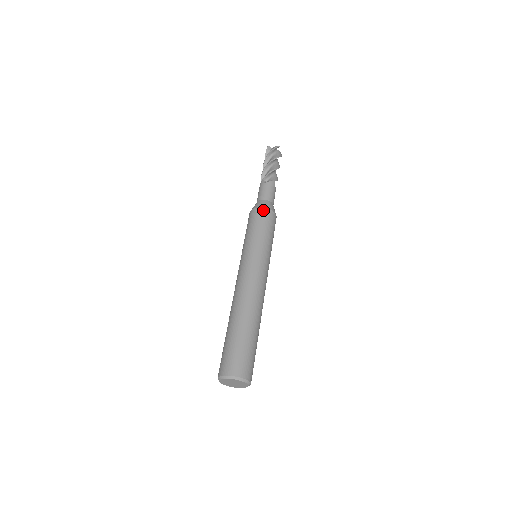
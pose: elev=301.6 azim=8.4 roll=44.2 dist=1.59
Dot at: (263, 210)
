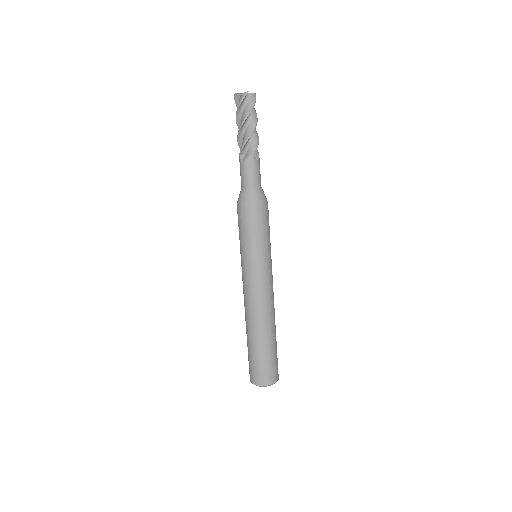
Dot at: (247, 208)
